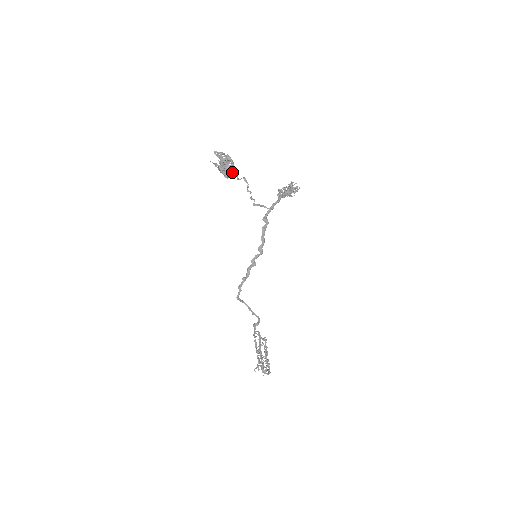
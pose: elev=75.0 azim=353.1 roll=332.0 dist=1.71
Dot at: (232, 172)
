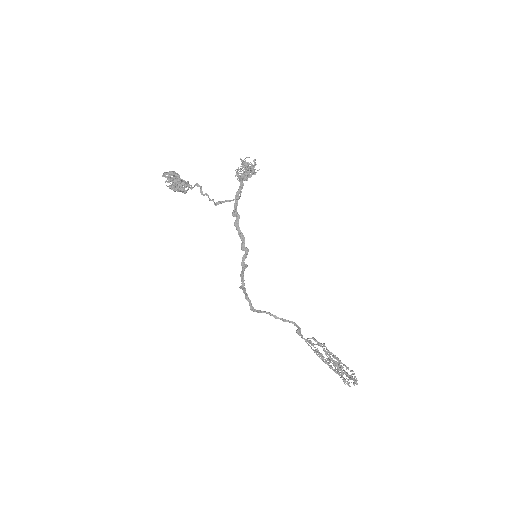
Dot at: (185, 185)
